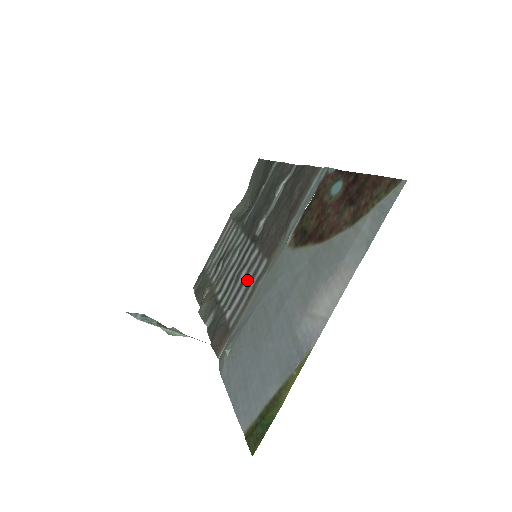
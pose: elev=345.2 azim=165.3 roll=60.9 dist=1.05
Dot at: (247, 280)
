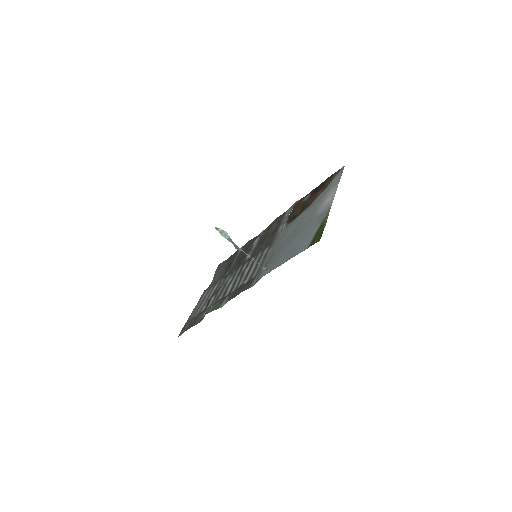
Dot at: (254, 264)
